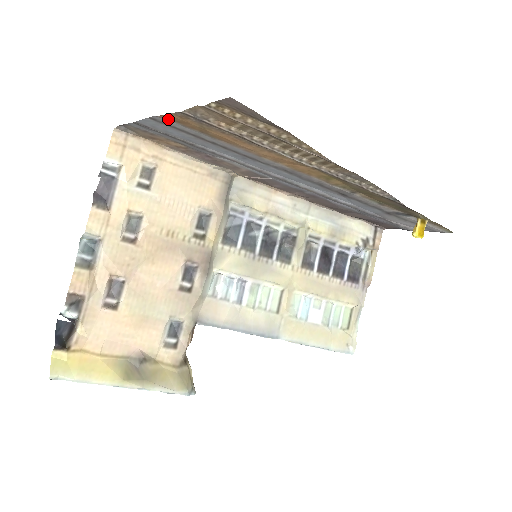
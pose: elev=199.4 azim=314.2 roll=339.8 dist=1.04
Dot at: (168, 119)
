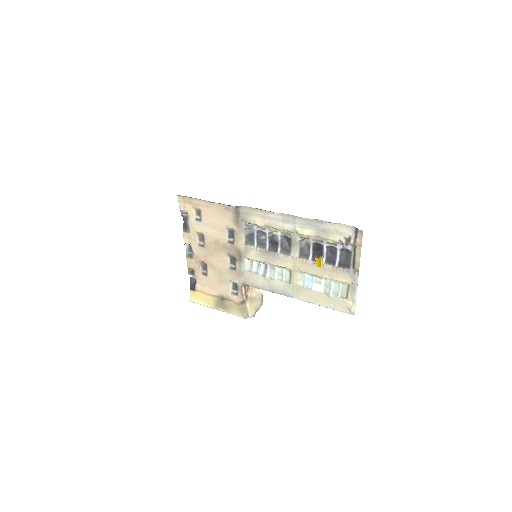
Dot at: occluded
